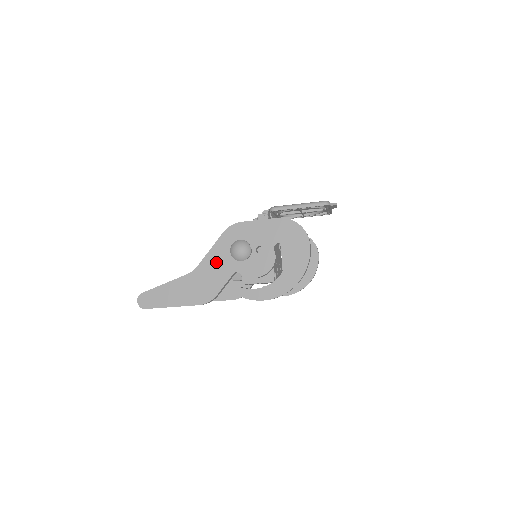
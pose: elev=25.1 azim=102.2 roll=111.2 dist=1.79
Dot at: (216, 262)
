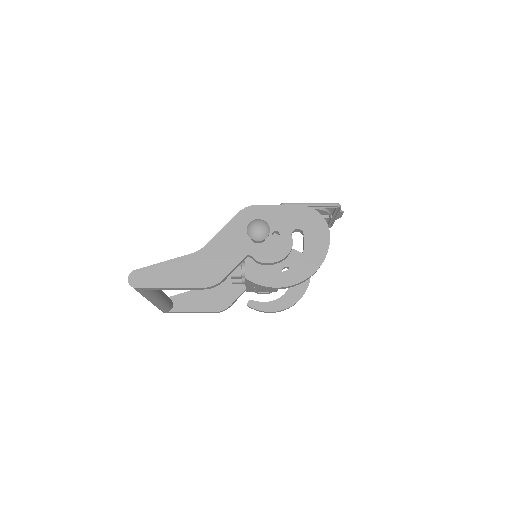
Dot at: (227, 243)
